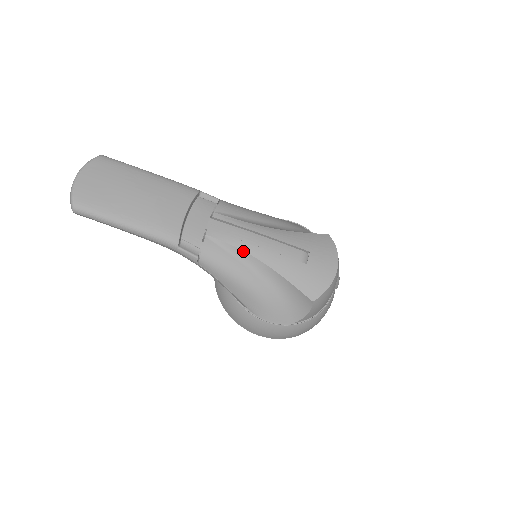
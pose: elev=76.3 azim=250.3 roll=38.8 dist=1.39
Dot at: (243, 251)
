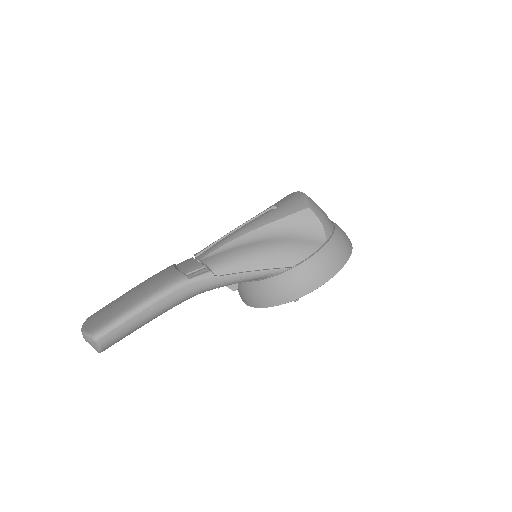
Dot at: (233, 240)
